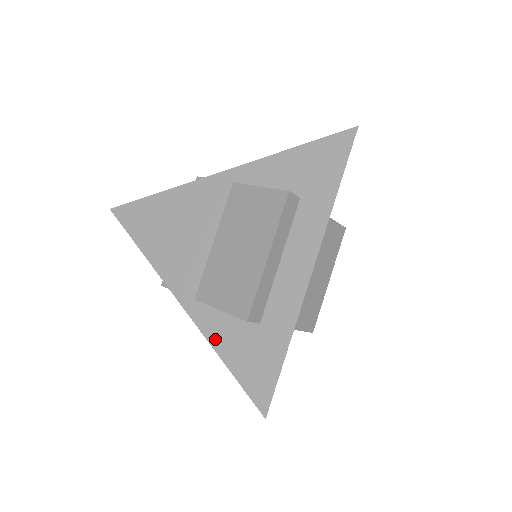
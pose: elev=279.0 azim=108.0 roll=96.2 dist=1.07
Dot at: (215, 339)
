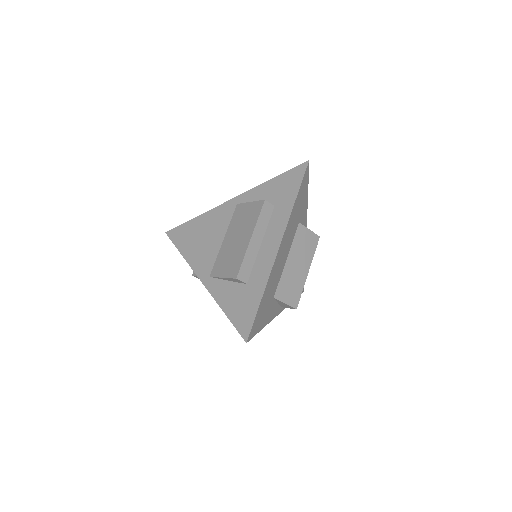
Dot at: (220, 298)
